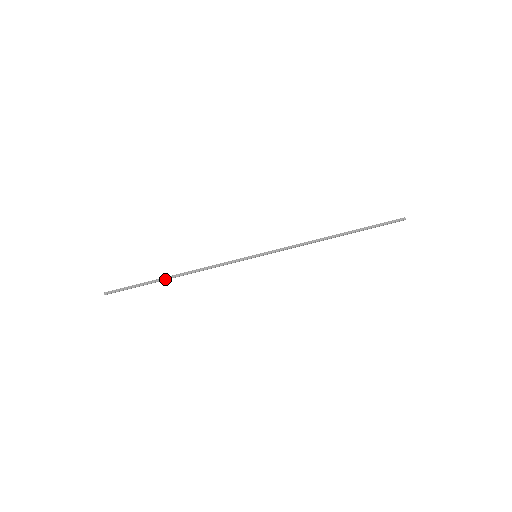
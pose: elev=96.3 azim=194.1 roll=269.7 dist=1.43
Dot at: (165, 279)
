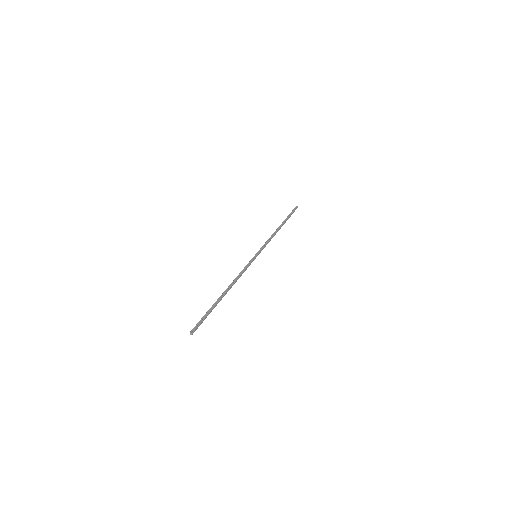
Dot at: (221, 297)
